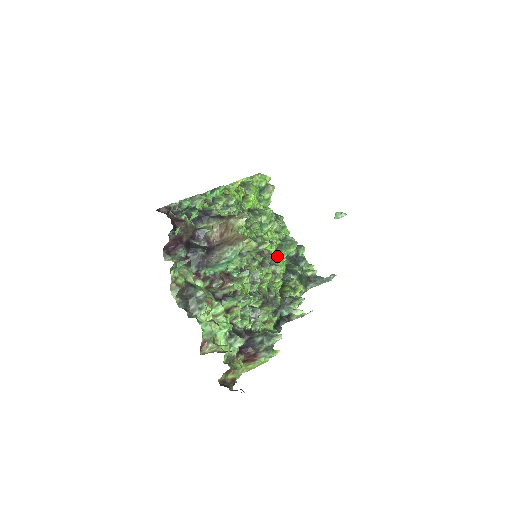
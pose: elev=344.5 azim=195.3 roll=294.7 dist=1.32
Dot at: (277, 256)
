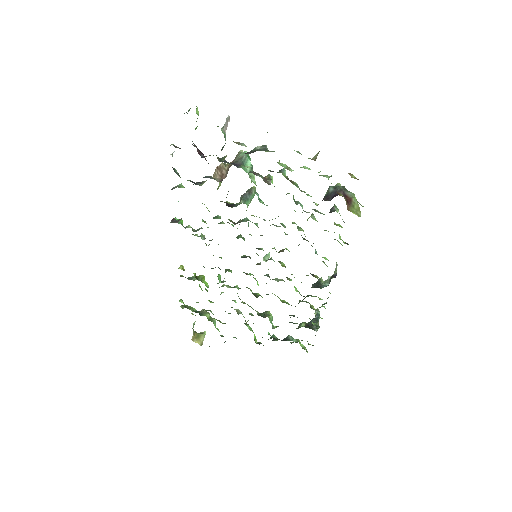
Dot at: occluded
